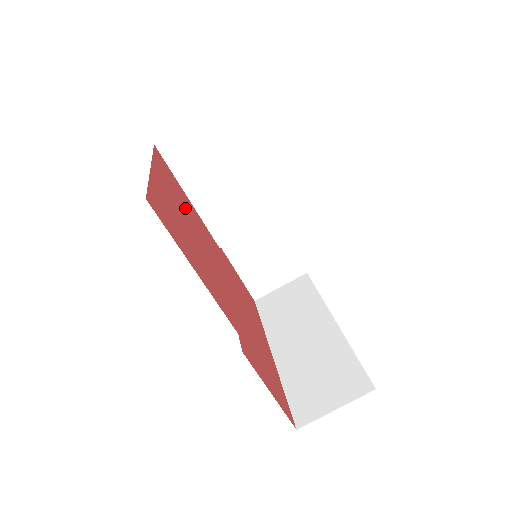
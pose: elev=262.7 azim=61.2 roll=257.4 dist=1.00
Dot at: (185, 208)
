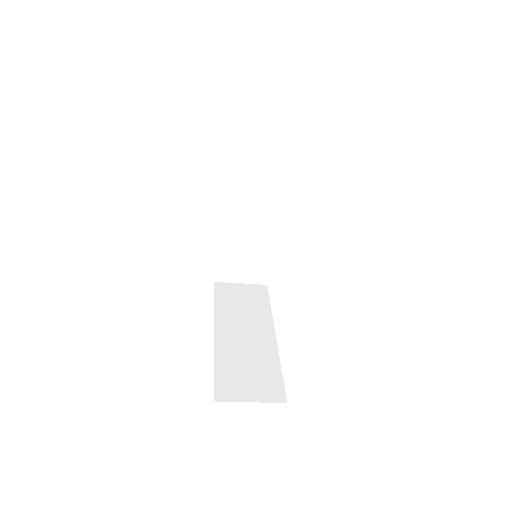
Dot at: occluded
